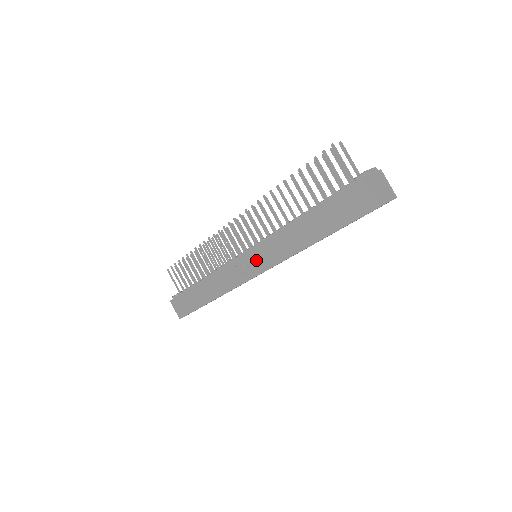
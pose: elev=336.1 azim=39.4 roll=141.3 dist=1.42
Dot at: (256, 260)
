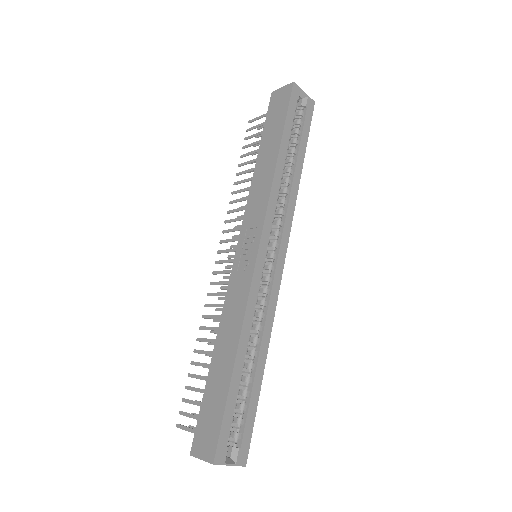
Dot at: (250, 234)
